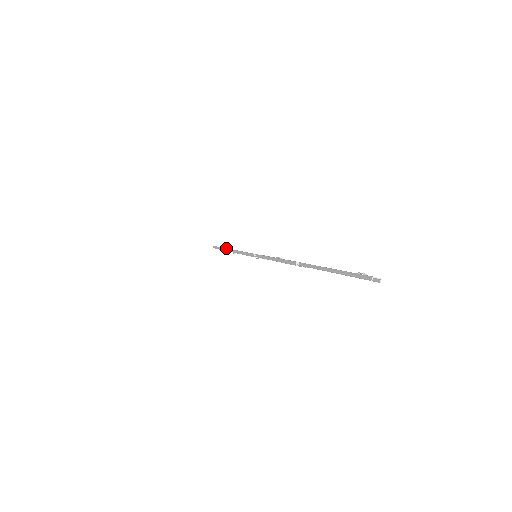
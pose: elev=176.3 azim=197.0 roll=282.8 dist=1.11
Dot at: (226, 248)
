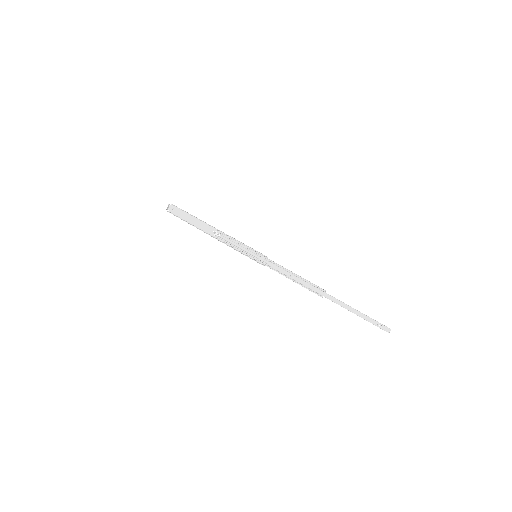
Dot at: occluded
